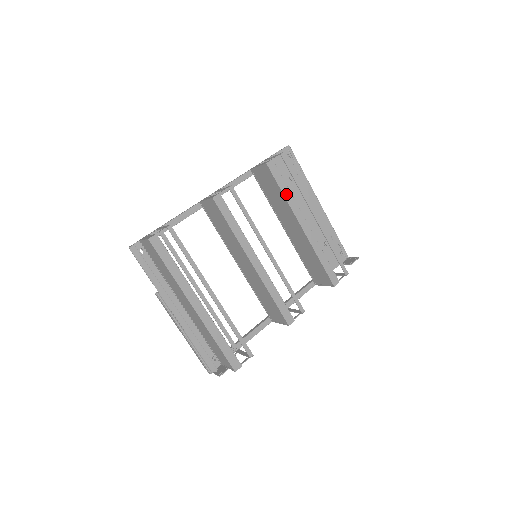
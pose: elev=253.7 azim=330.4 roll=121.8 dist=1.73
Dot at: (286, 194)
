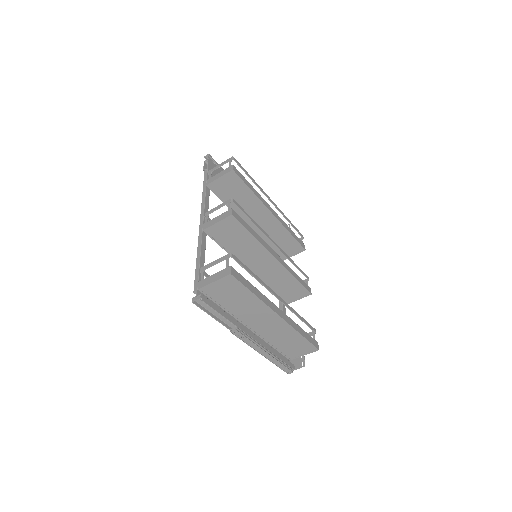
Dot at: (253, 191)
